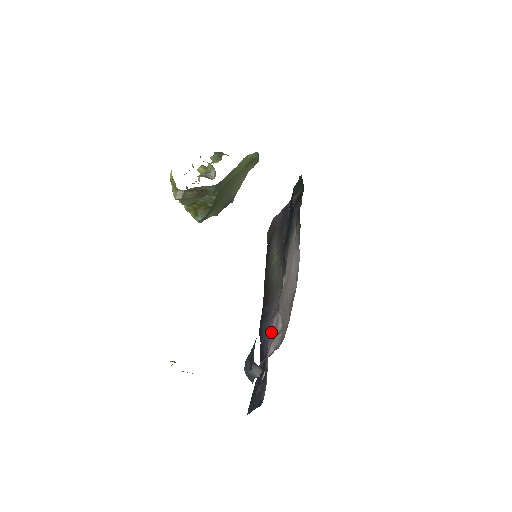
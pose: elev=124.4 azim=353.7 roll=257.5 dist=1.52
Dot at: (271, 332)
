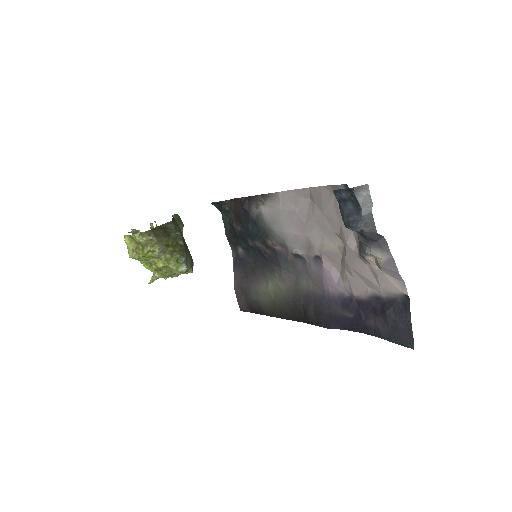
Dot at: (336, 282)
